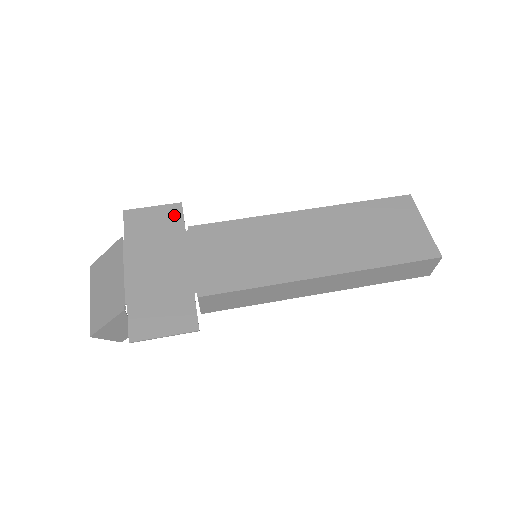
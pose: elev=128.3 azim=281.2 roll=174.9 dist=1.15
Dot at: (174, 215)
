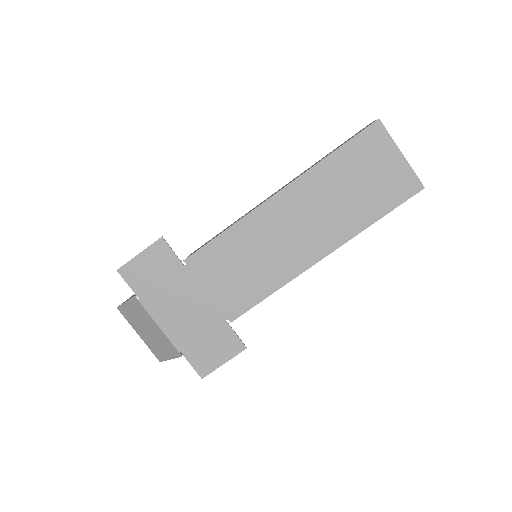
Dot at: (164, 254)
